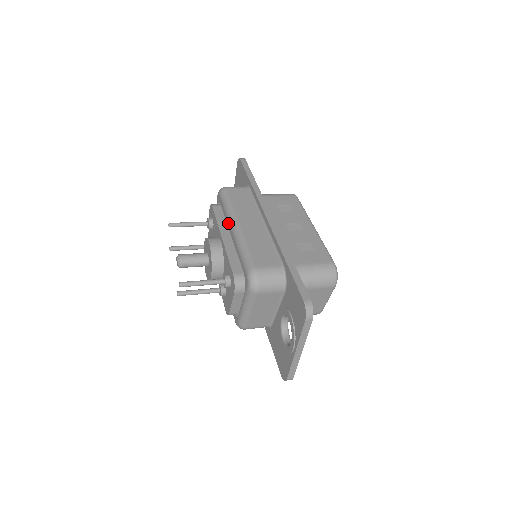
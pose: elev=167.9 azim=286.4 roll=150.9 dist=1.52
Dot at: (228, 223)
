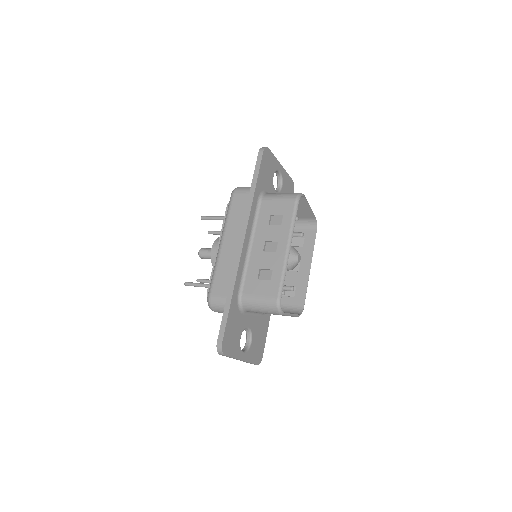
Dot at: occluded
